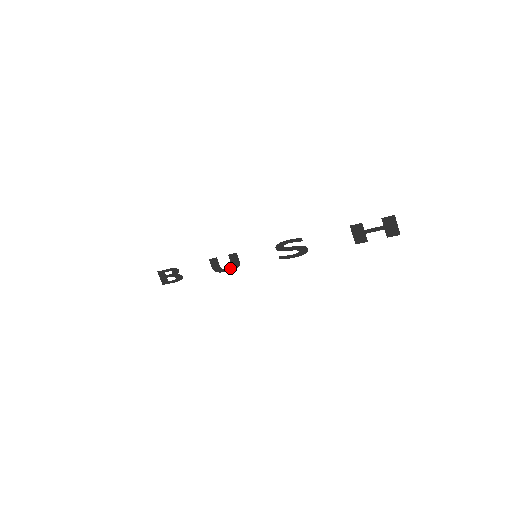
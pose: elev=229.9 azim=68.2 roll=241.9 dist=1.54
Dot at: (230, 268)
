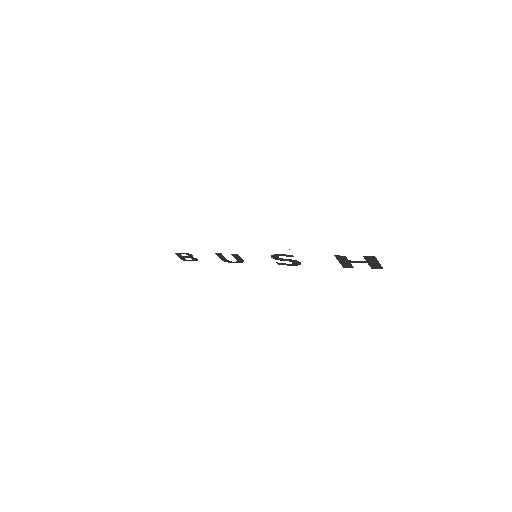
Dot at: (236, 262)
